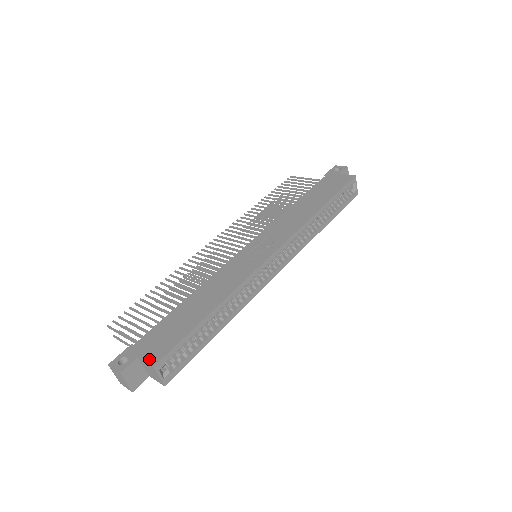
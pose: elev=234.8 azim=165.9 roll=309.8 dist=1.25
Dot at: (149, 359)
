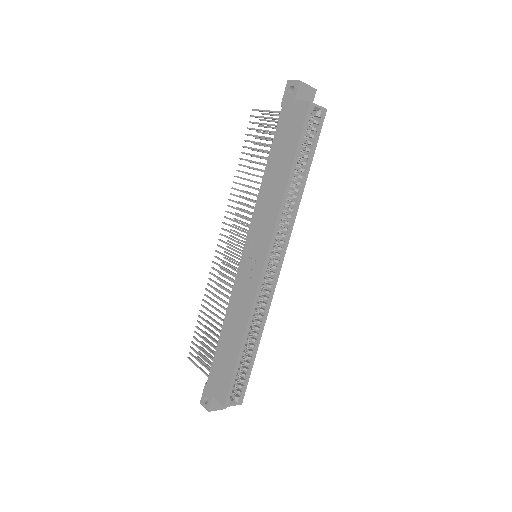
Dot at: (219, 400)
